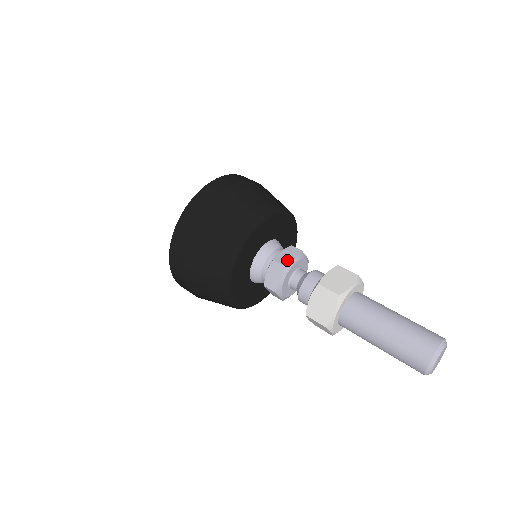
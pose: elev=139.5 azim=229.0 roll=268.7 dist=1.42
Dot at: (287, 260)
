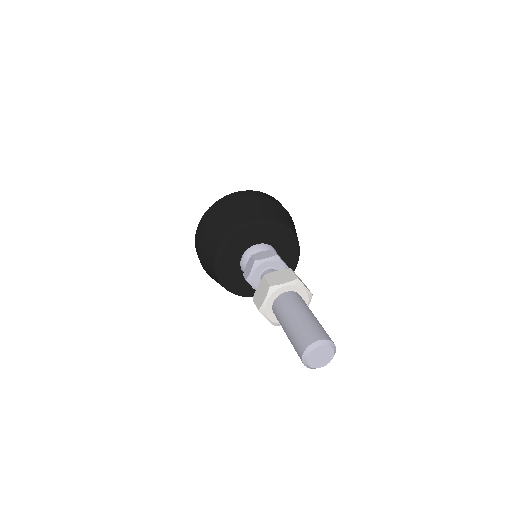
Dot at: (260, 257)
